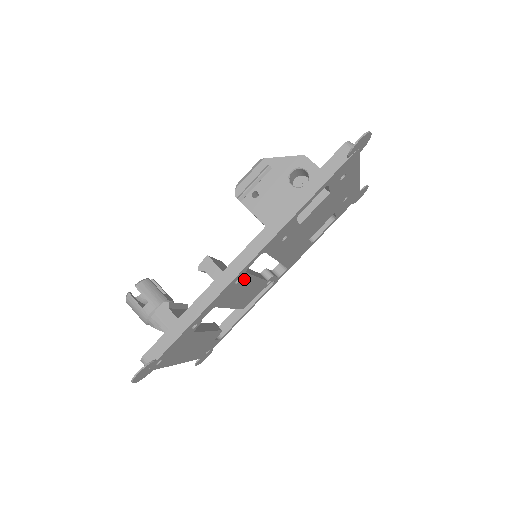
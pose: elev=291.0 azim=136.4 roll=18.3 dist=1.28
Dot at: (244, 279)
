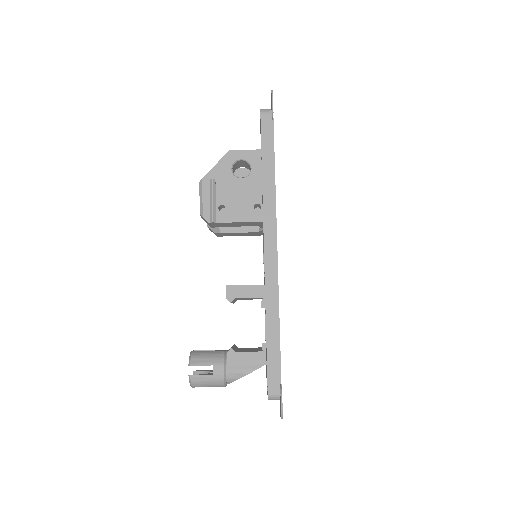
Dot at: occluded
